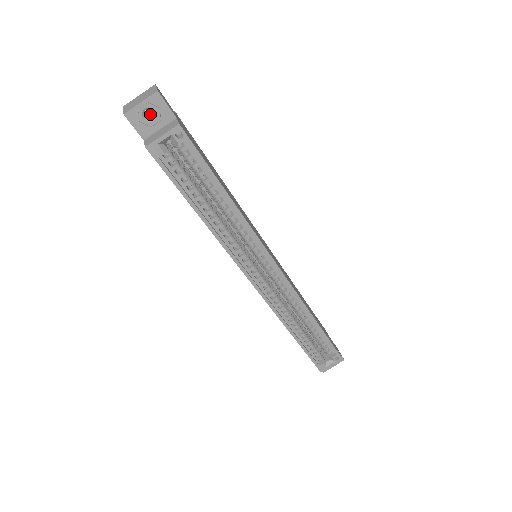
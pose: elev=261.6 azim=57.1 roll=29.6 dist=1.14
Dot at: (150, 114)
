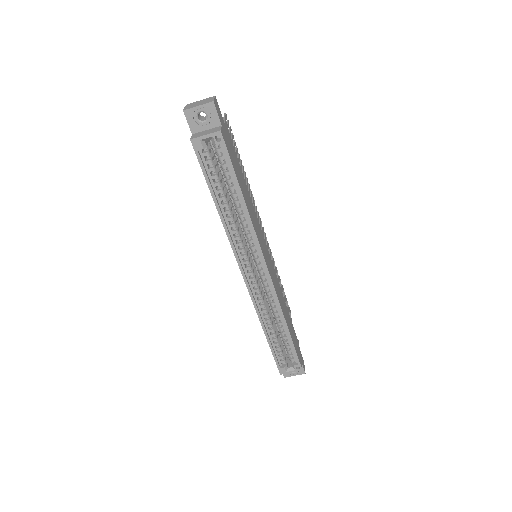
Dot at: occluded
